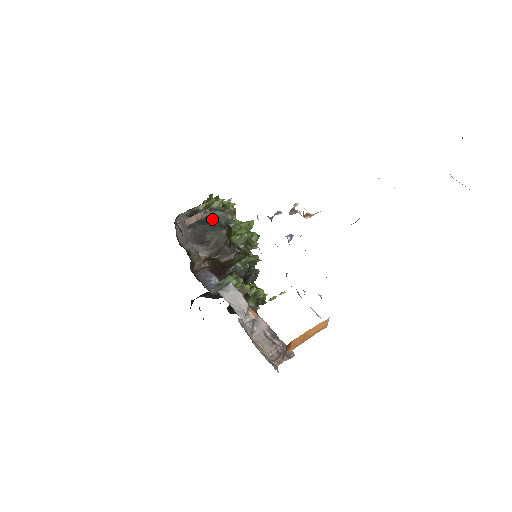
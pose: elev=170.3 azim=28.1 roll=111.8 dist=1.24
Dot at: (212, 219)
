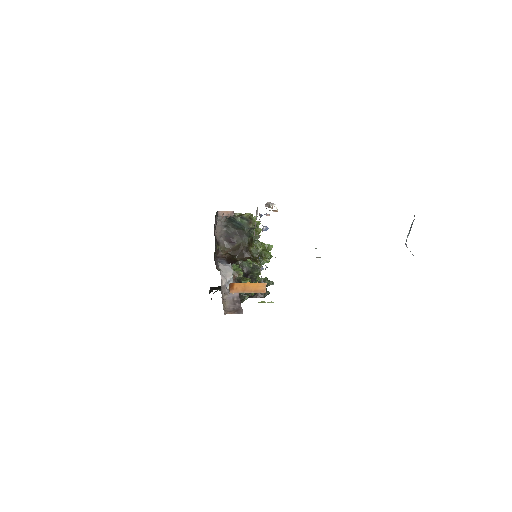
Dot at: (240, 225)
